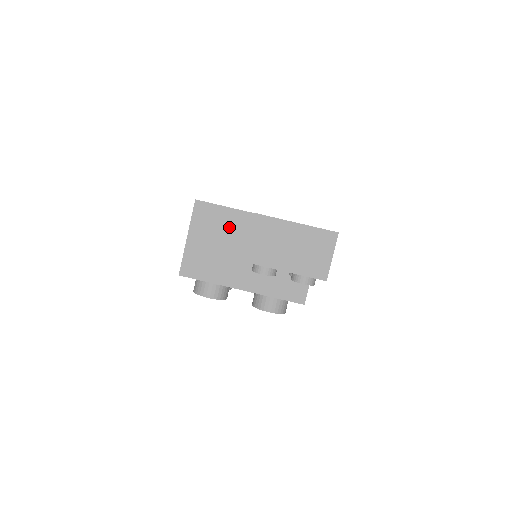
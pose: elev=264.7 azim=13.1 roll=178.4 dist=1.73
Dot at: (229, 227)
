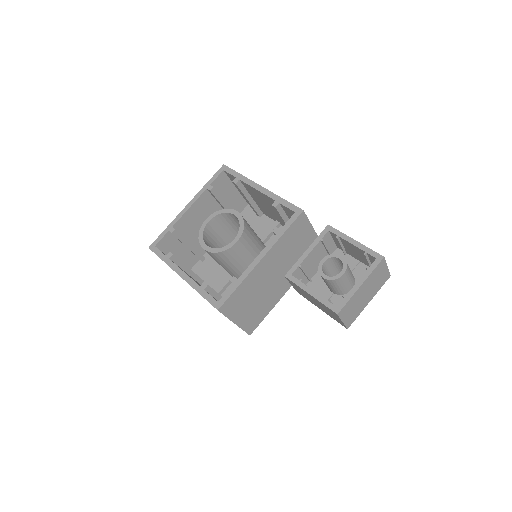
Dot at: (252, 288)
